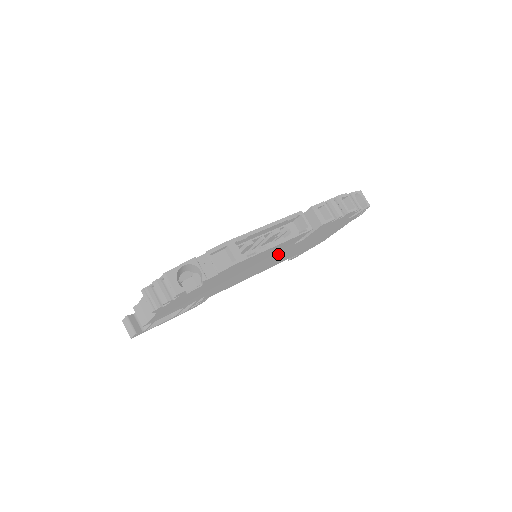
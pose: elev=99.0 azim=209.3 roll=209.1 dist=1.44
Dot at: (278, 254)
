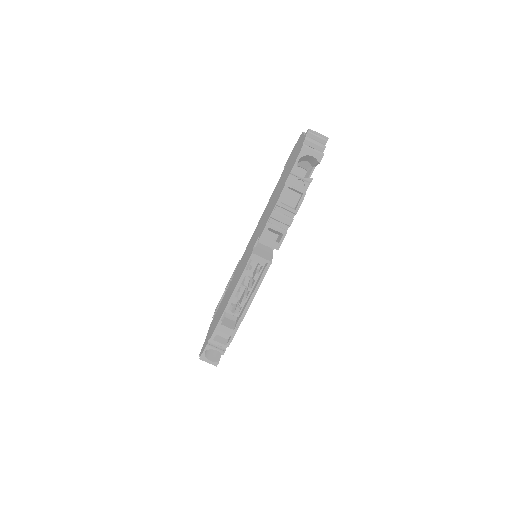
Dot at: occluded
